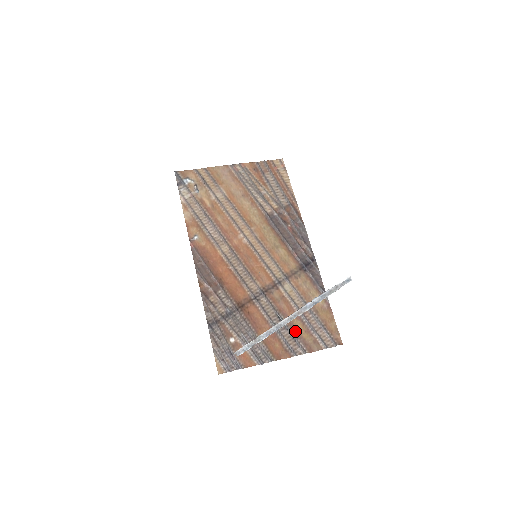
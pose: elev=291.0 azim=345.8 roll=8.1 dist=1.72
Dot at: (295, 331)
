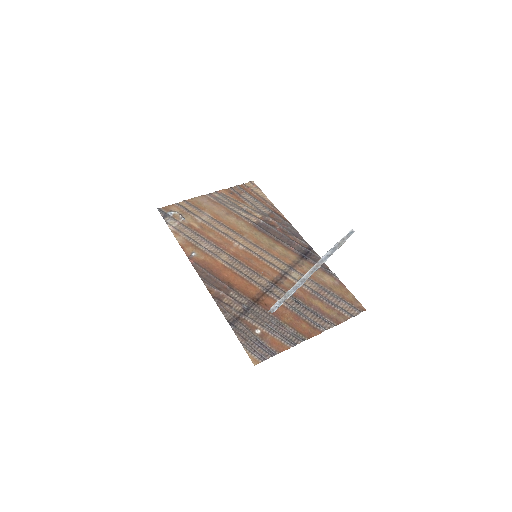
Dot at: (316, 309)
